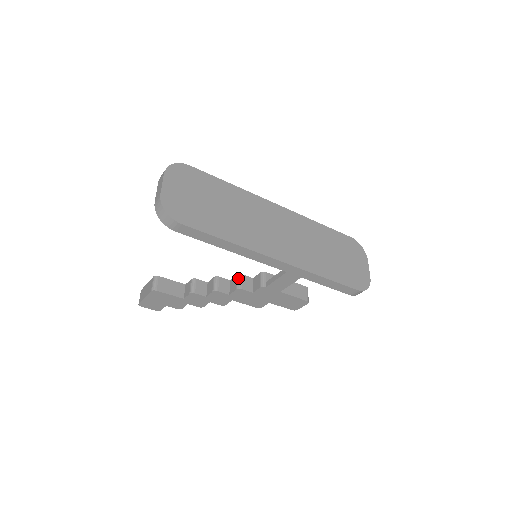
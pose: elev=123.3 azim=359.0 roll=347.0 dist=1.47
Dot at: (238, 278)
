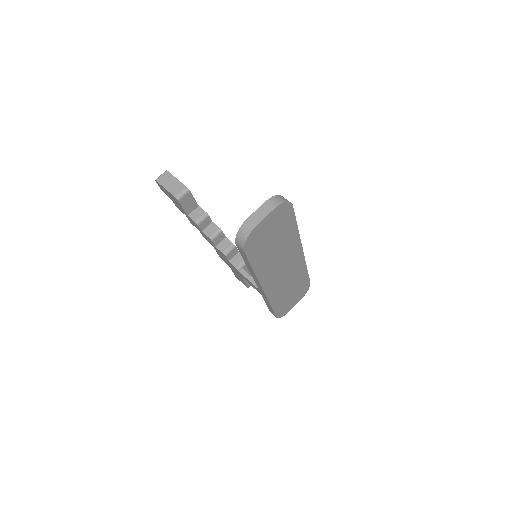
Dot at: (232, 247)
